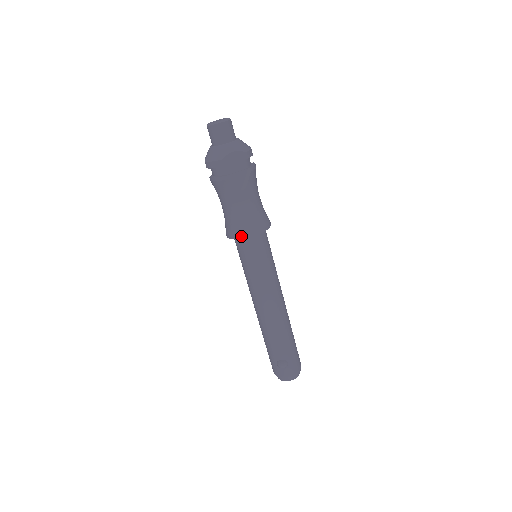
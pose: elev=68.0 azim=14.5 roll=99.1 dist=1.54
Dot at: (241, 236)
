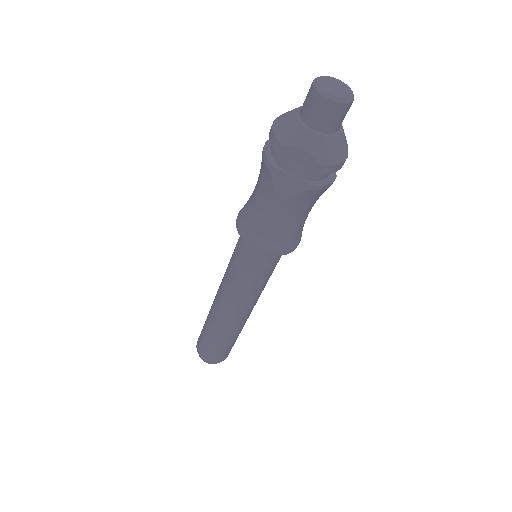
Dot at: (241, 233)
